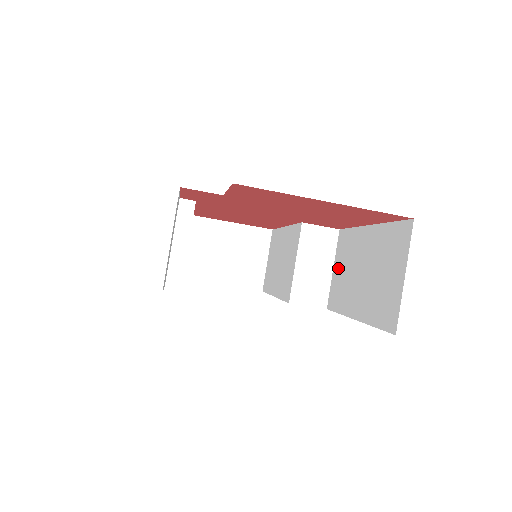
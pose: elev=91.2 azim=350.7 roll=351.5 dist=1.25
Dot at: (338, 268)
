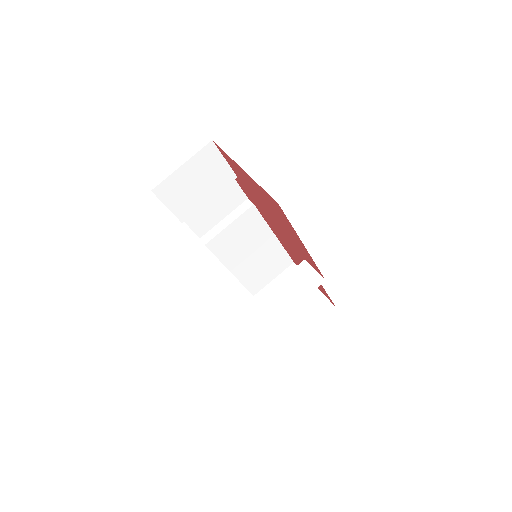
Dot at: occluded
